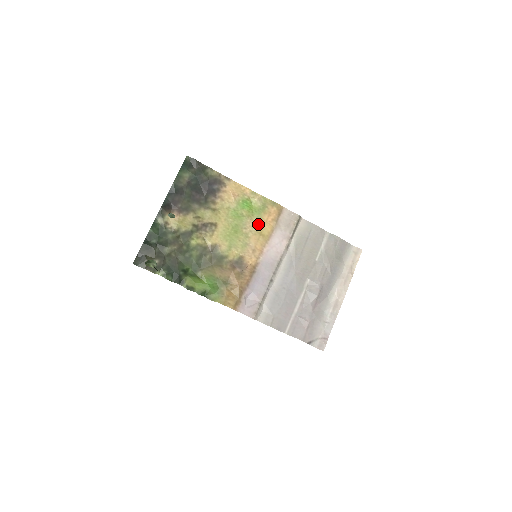
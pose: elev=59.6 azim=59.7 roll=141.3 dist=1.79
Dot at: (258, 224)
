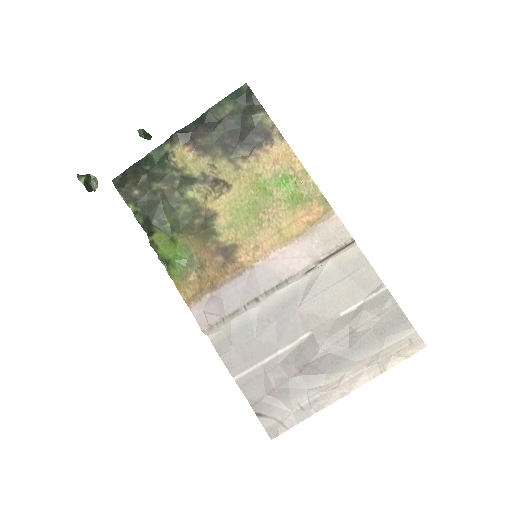
Dot at: (284, 216)
